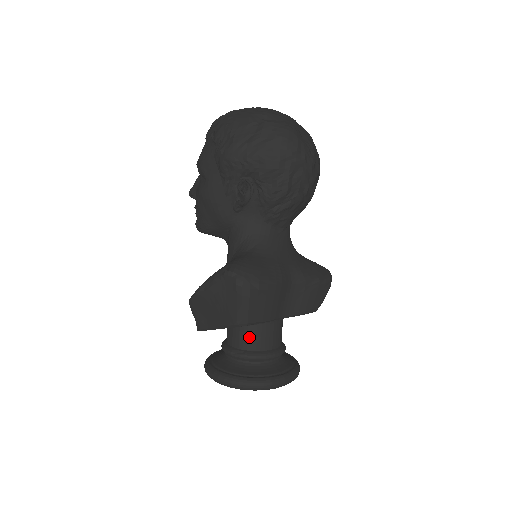
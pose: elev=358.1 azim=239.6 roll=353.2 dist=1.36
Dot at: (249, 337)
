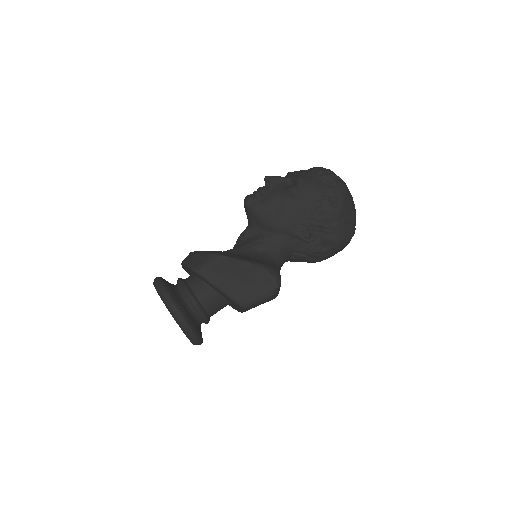
Dot at: (214, 303)
